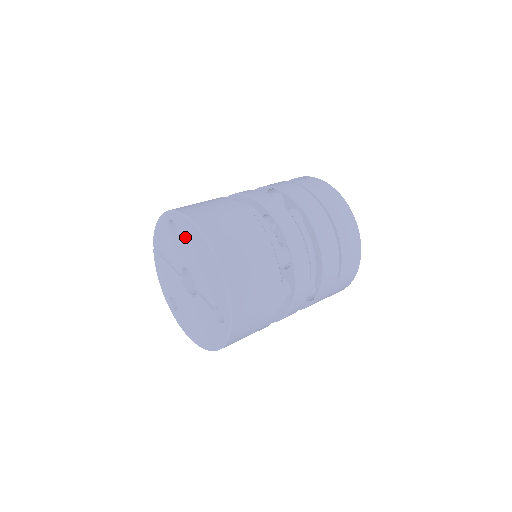
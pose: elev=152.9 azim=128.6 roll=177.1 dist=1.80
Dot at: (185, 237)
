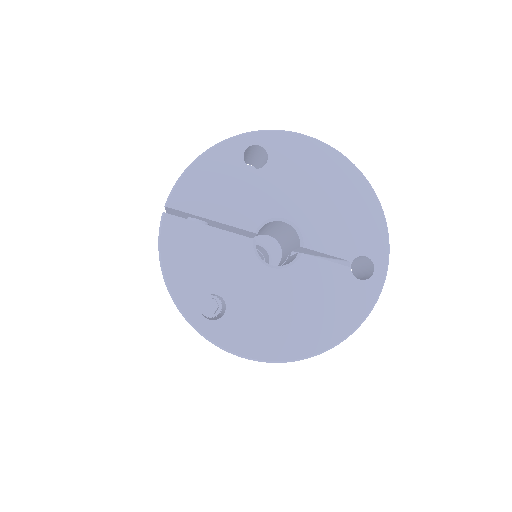
Dot at: (291, 165)
